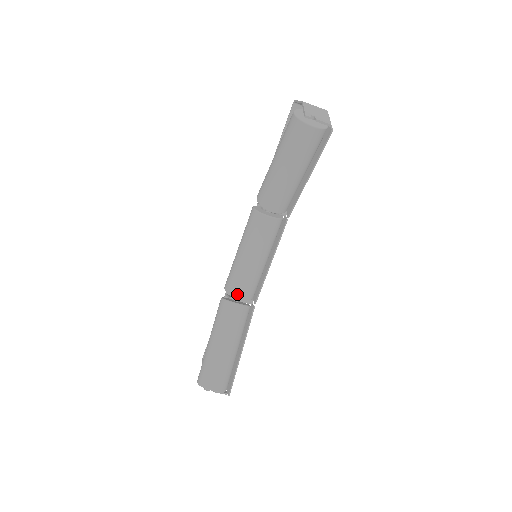
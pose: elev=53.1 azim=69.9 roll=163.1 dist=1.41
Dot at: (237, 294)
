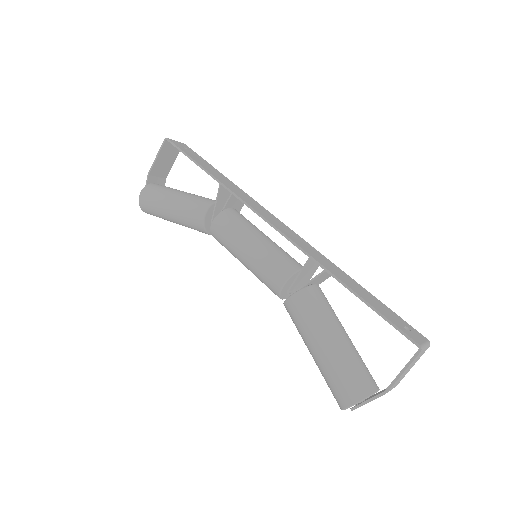
Dot at: occluded
